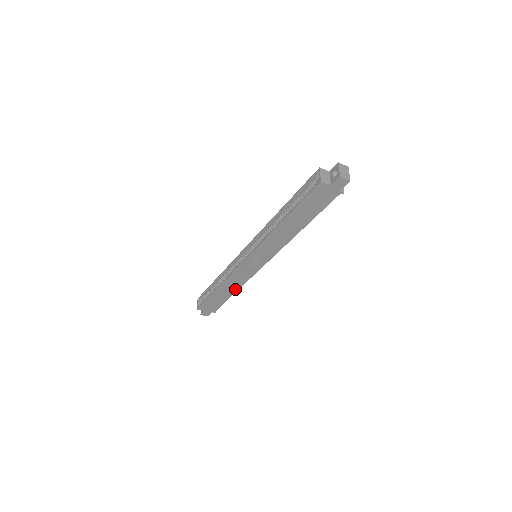
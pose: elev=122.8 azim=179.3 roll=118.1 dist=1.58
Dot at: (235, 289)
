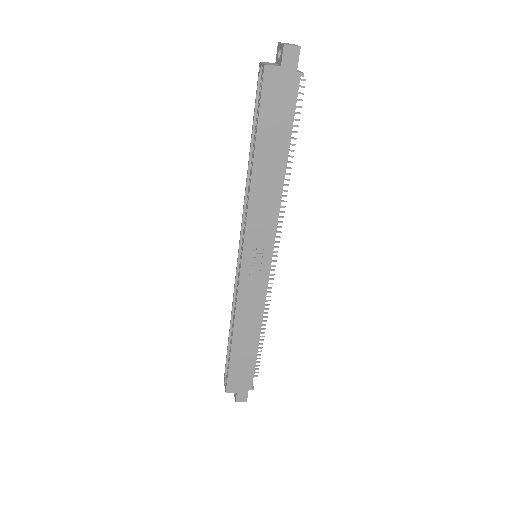
Dot at: (256, 328)
